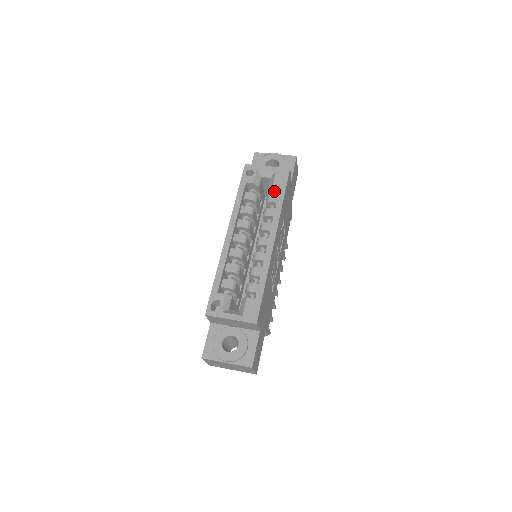
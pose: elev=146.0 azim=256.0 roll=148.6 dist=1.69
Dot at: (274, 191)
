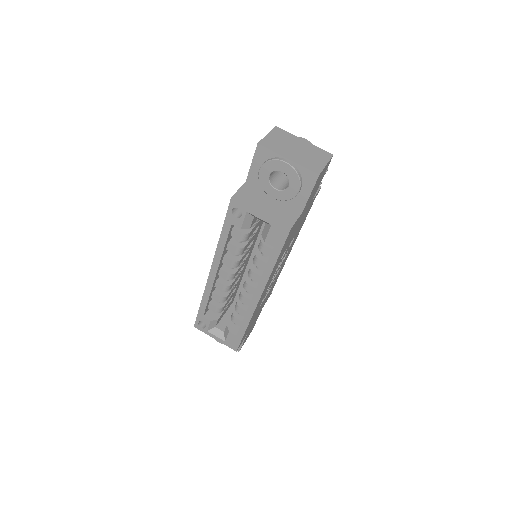
Dot at: occluded
